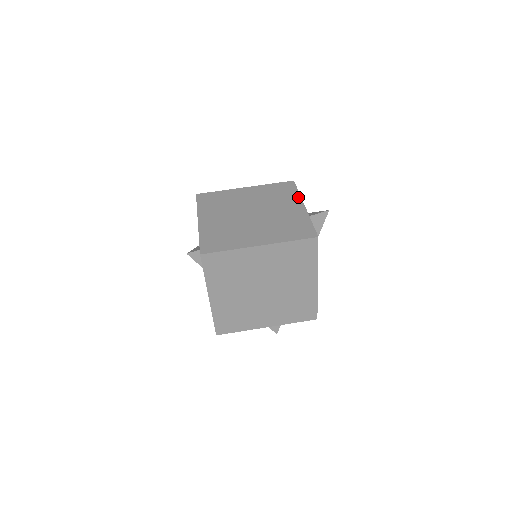
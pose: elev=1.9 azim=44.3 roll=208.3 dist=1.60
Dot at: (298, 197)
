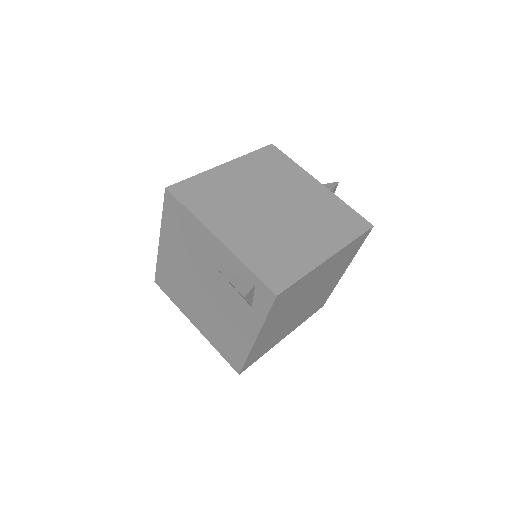
Dot at: (301, 170)
